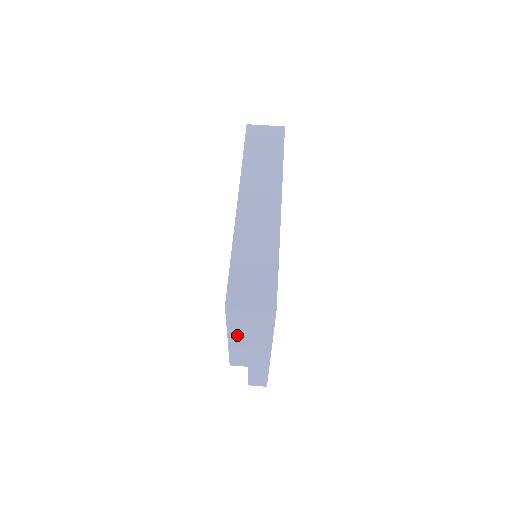
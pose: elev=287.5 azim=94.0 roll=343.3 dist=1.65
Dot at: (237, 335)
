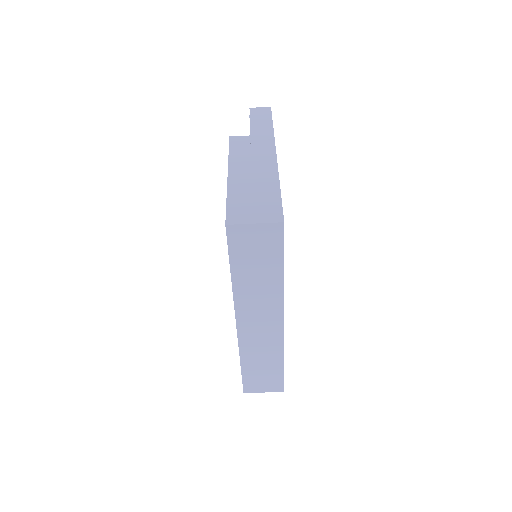
Dot at: occluded
